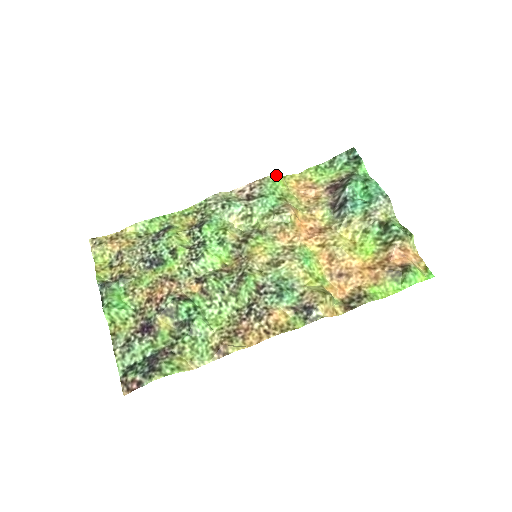
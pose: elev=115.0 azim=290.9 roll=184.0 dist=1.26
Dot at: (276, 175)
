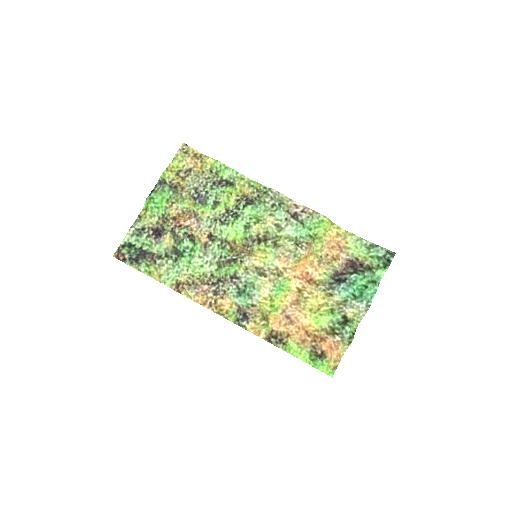
Dot at: (327, 218)
